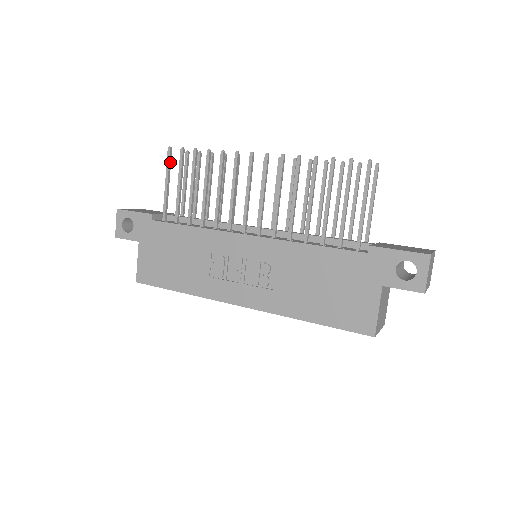
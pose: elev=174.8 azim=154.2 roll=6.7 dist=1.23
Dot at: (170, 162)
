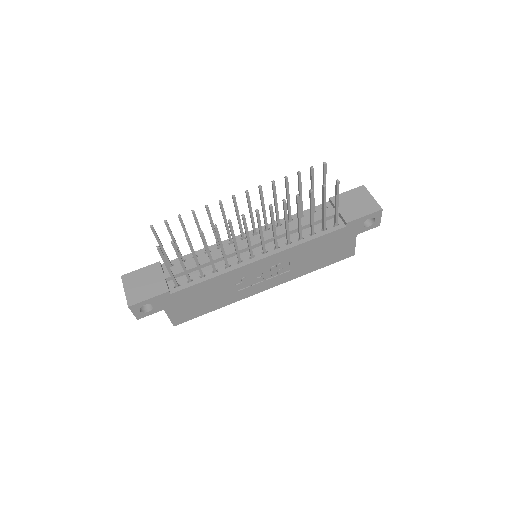
Dot at: (163, 254)
